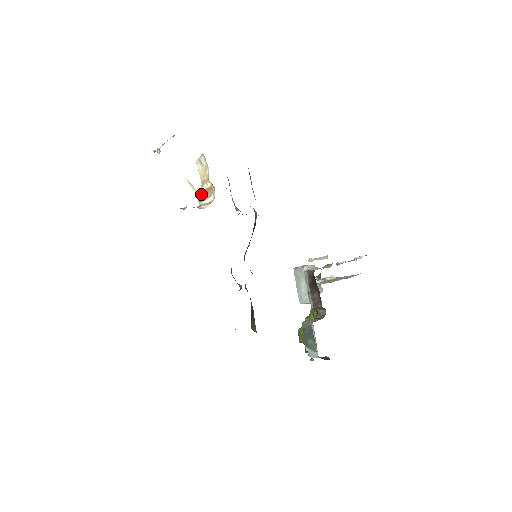
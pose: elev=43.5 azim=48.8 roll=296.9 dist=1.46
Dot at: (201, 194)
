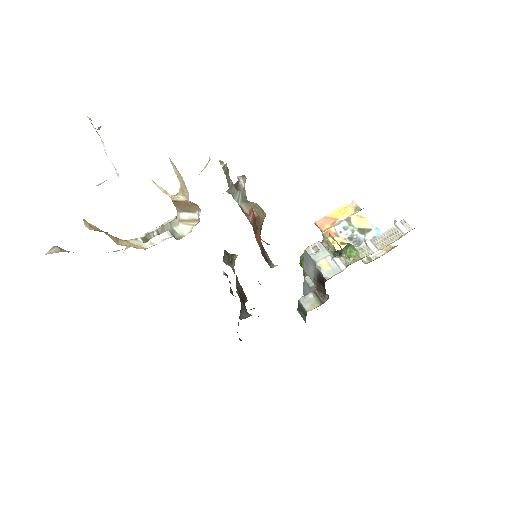
Dot at: (179, 204)
